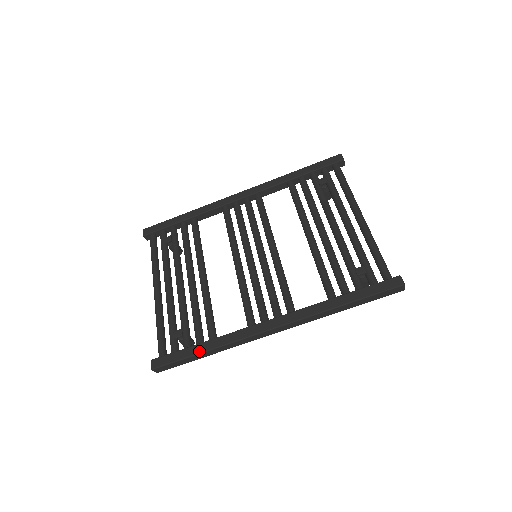
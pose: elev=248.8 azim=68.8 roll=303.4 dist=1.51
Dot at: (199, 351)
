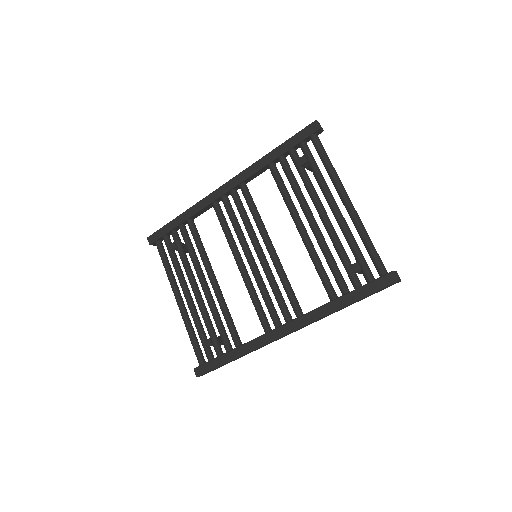
Dot at: (229, 359)
